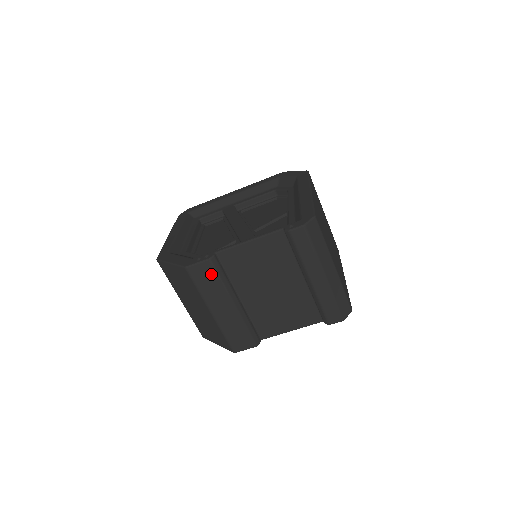
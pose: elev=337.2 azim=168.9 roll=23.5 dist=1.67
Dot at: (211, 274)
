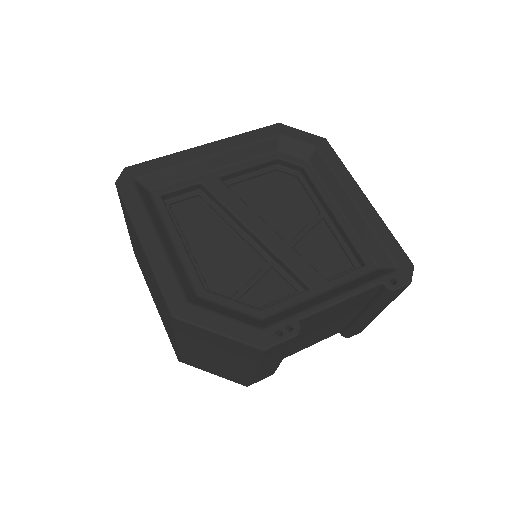
Dot at: (287, 345)
